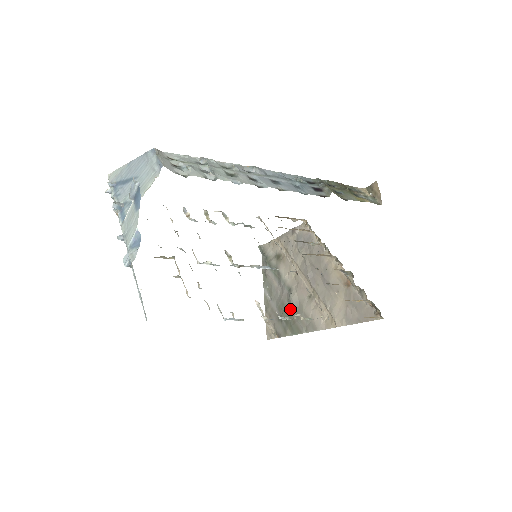
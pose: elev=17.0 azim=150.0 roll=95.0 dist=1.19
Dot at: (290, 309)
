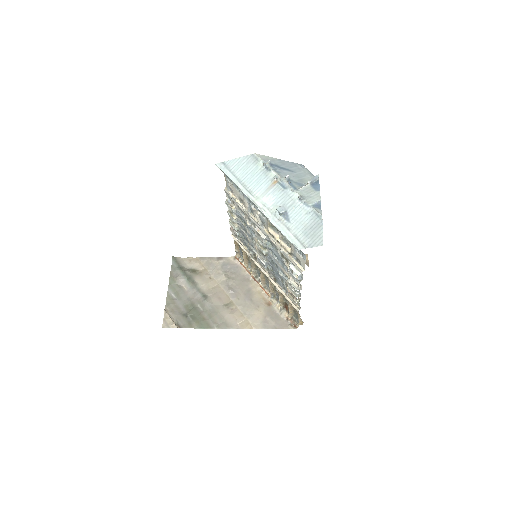
Dot at: (201, 309)
